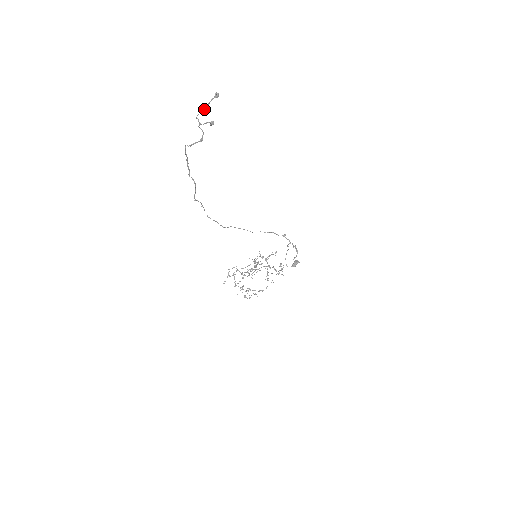
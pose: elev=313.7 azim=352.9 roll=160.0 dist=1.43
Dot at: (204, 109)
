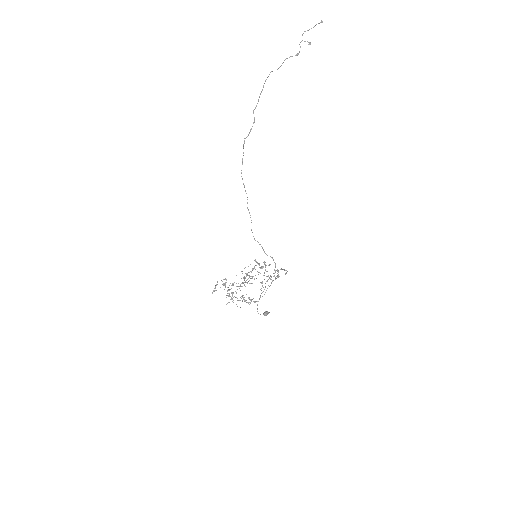
Dot at: (311, 28)
